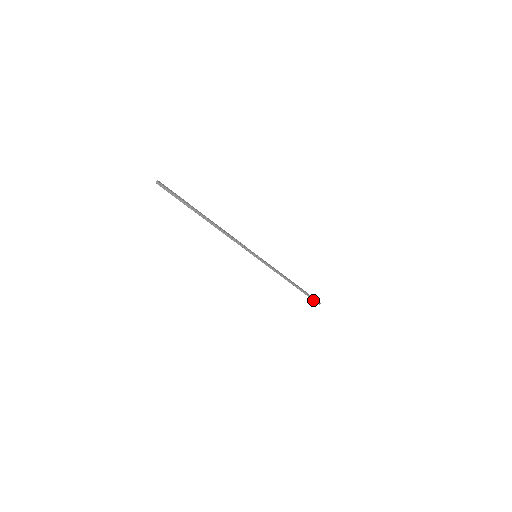
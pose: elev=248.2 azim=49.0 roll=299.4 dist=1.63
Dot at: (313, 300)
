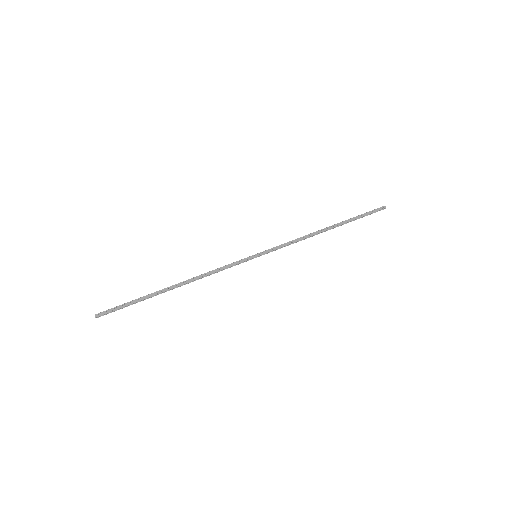
Dot at: occluded
